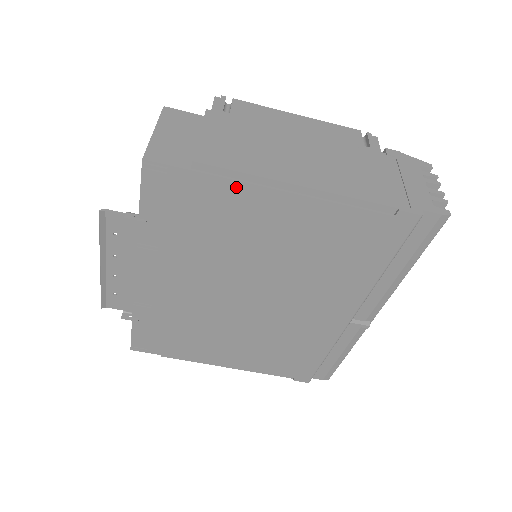
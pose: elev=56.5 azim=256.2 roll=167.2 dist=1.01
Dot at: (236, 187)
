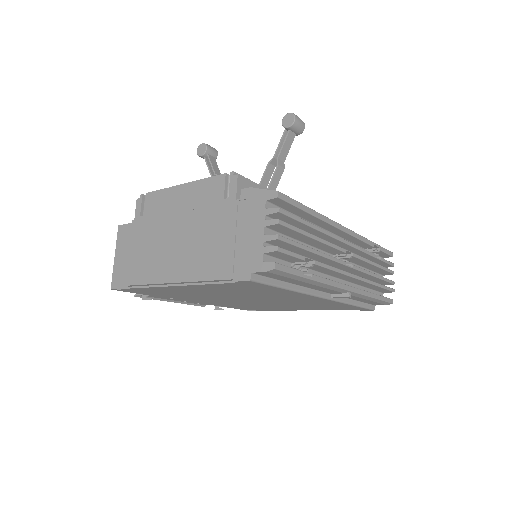
Dot at: (153, 288)
